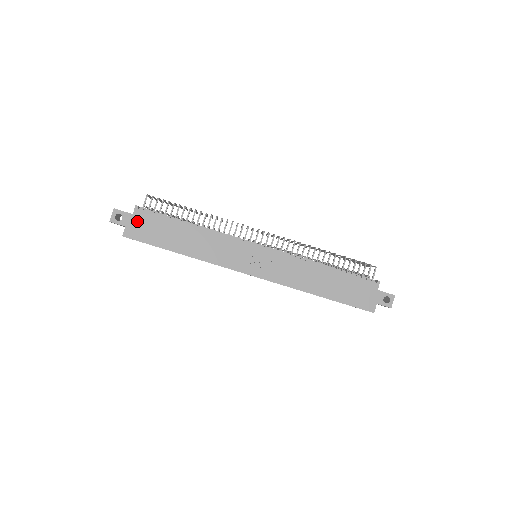
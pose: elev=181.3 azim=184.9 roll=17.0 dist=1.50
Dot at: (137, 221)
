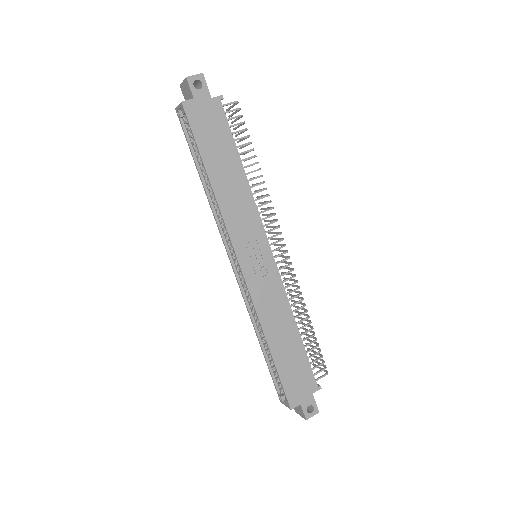
Dot at: (208, 107)
